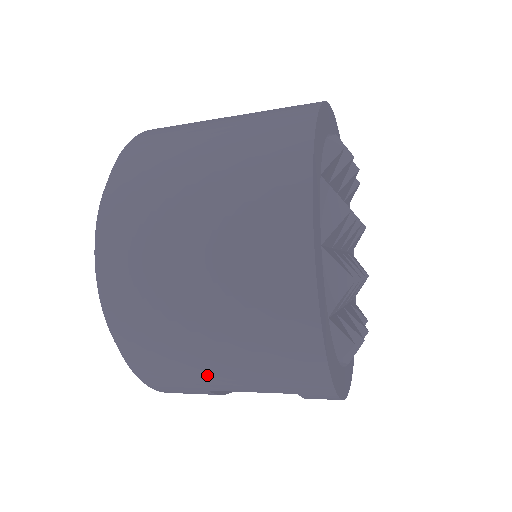
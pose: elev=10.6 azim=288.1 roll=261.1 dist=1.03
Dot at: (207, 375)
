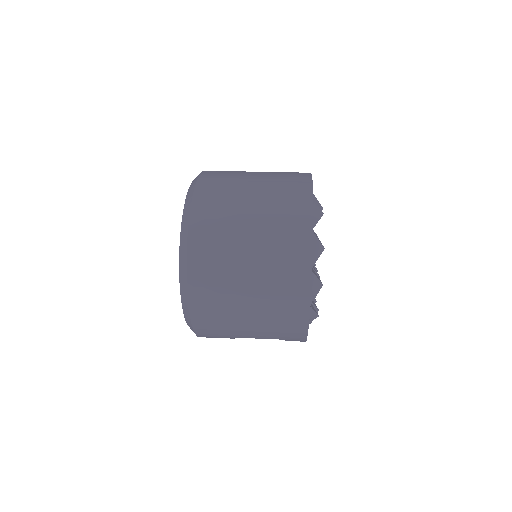
Dot at: (239, 331)
